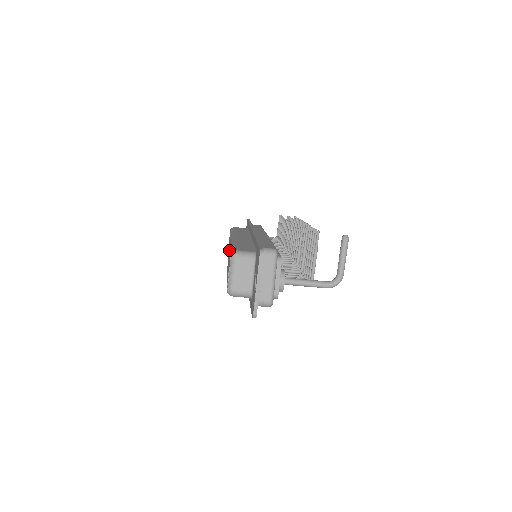
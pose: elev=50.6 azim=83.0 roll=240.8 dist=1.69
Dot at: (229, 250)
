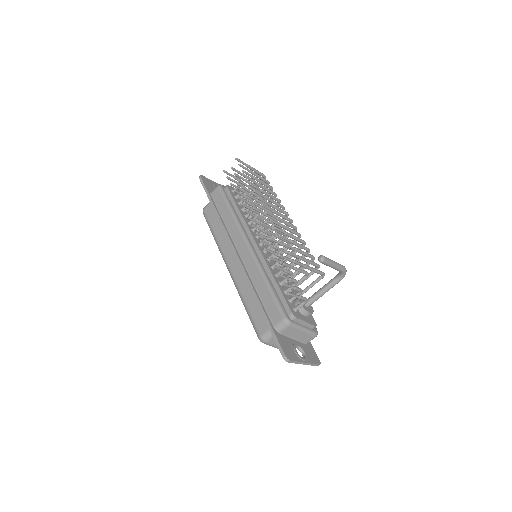
Dot at: occluded
